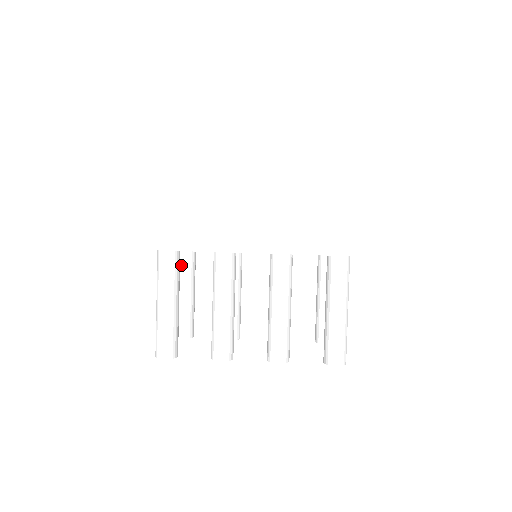
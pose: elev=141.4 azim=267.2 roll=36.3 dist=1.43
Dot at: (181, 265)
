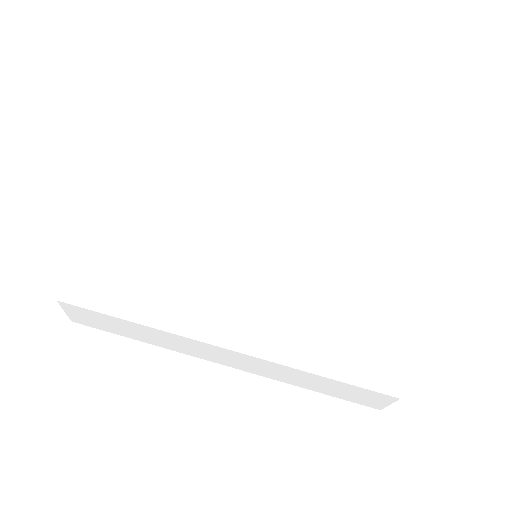
Dot at: occluded
